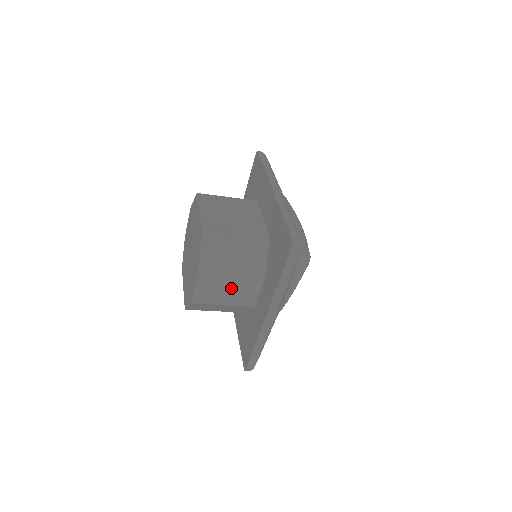
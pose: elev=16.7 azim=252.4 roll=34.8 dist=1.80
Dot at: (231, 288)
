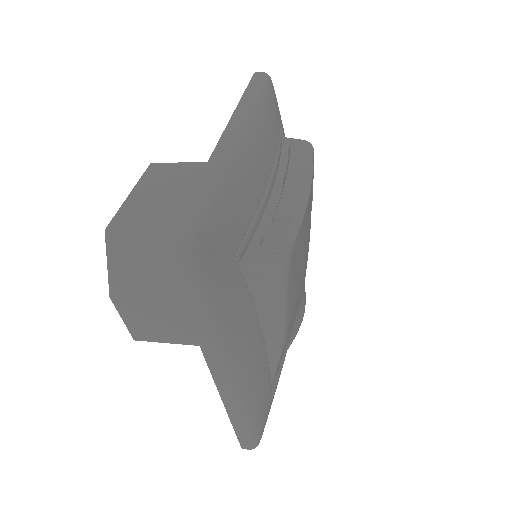
Dot at: (176, 320)
